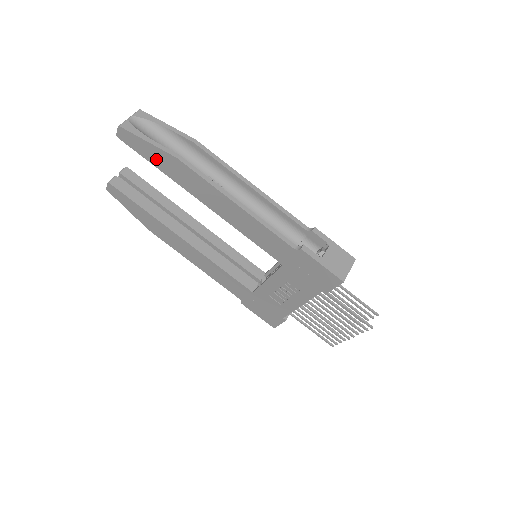
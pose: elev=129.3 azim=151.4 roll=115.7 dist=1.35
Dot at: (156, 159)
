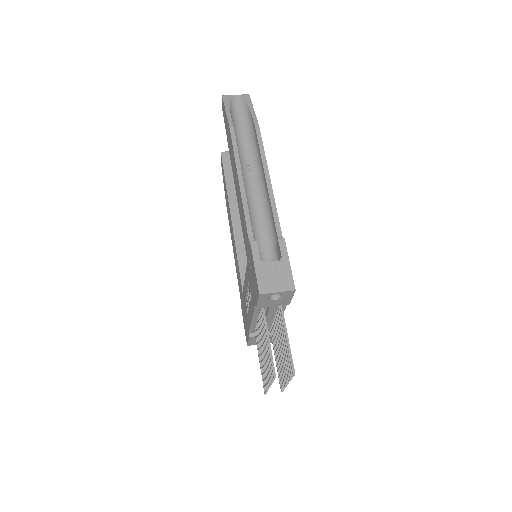
Dot at: occluded
